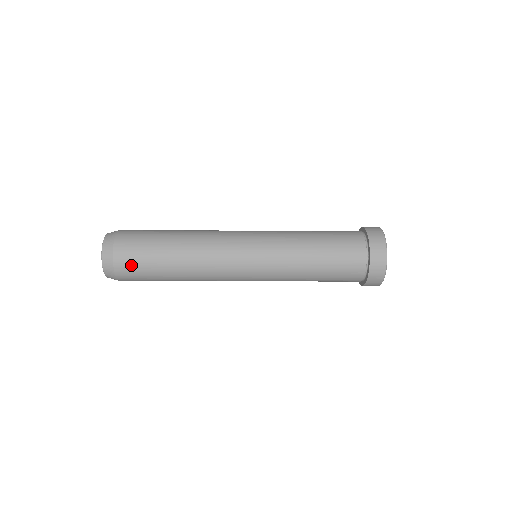
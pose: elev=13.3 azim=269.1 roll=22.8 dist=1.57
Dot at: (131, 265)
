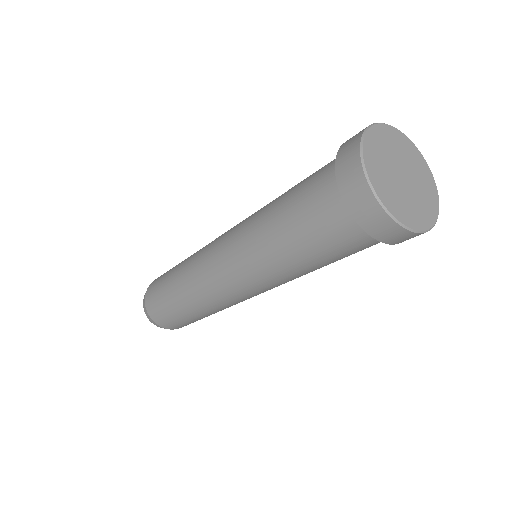
Dot at: (153, 298)
